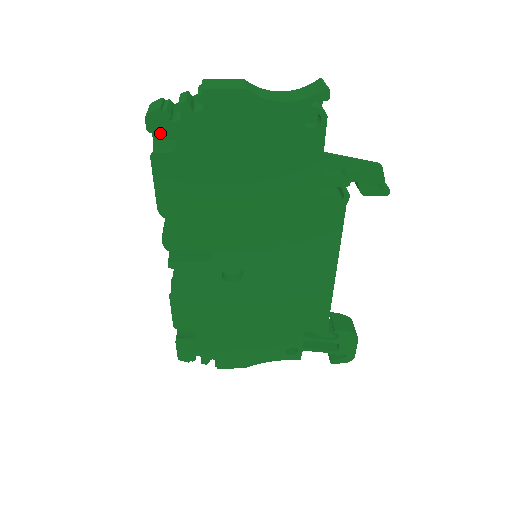
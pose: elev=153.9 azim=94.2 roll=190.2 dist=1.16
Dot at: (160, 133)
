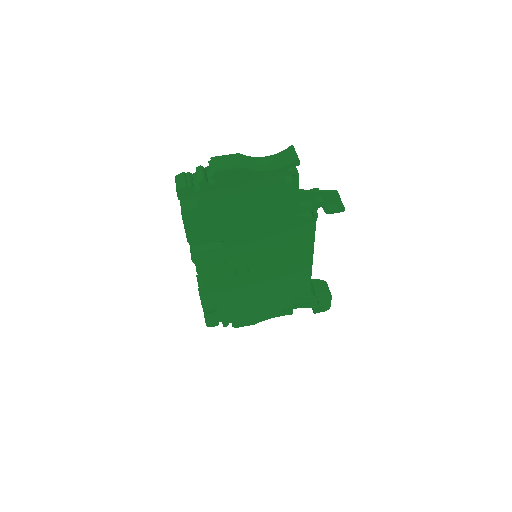
Dot at: occluded
